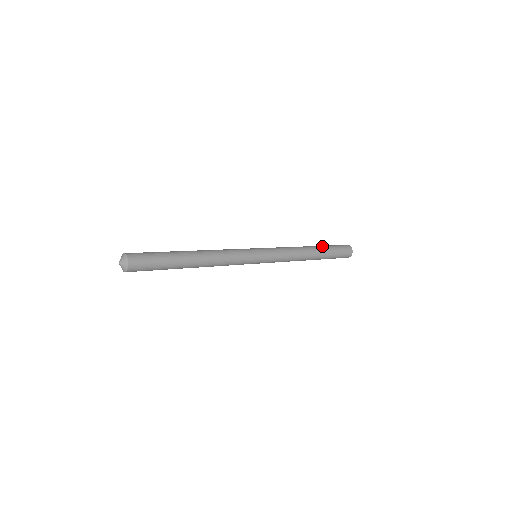
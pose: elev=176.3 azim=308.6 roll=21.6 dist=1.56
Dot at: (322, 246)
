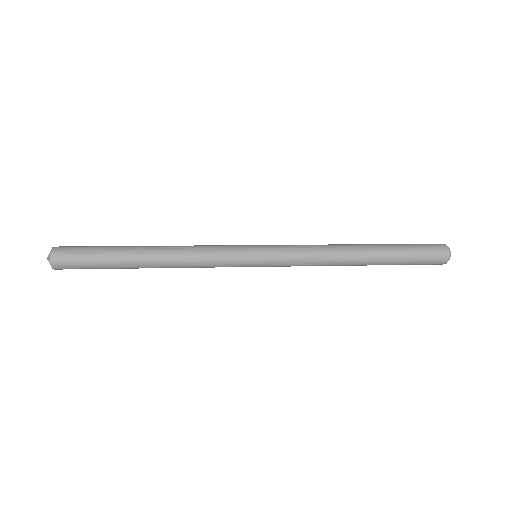
Dot at: (381, 244)
